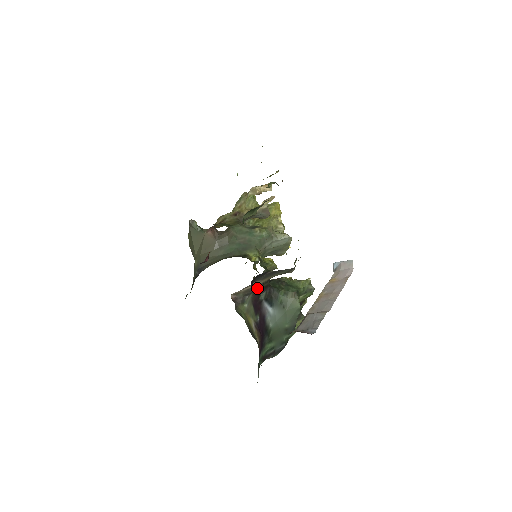
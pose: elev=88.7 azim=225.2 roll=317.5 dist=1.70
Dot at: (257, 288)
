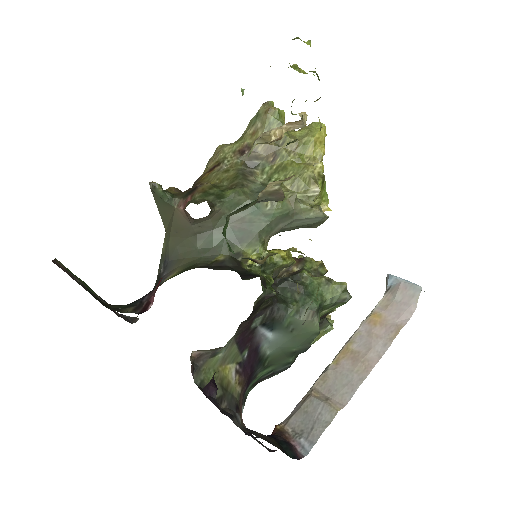
Dot at: occluded
